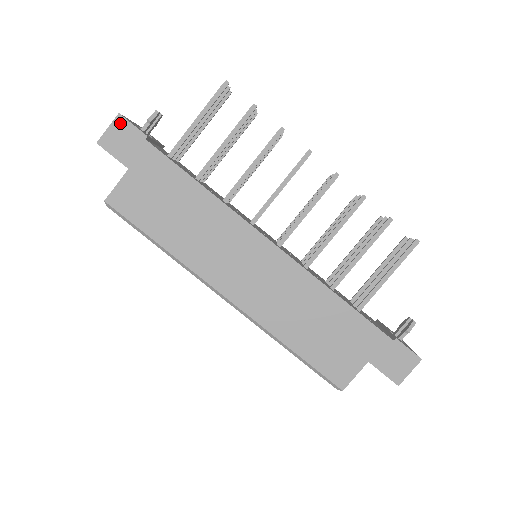
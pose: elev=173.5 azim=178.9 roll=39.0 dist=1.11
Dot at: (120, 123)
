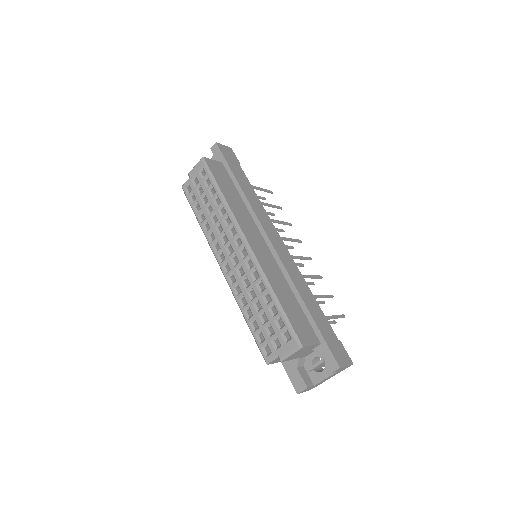
Dot at: (230, 150)
